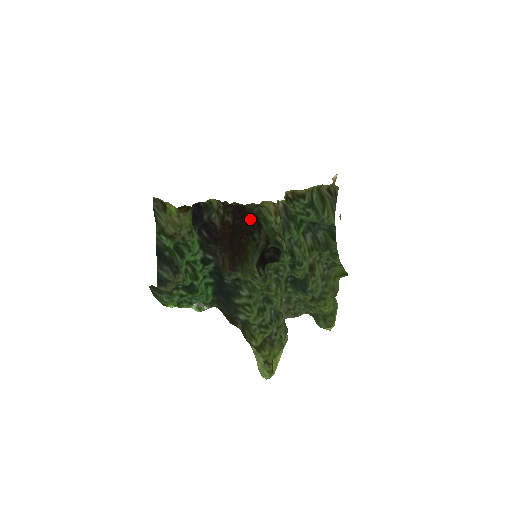
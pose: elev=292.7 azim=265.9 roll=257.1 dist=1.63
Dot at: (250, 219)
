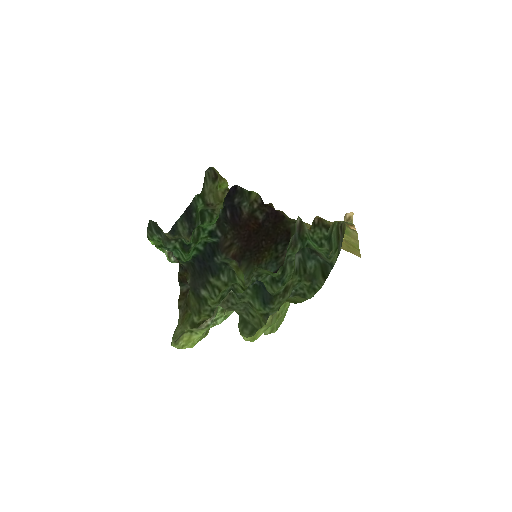
Dot at: (282, 230)
